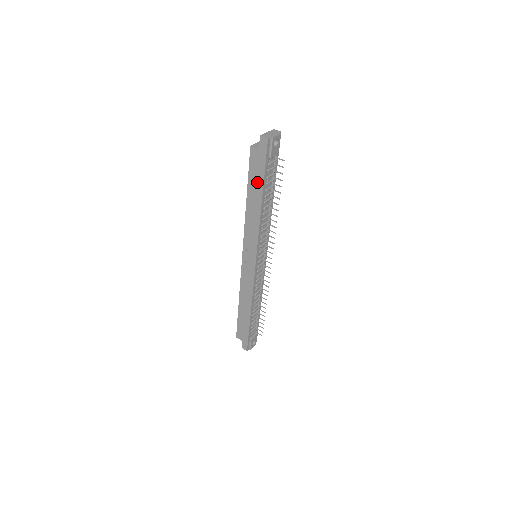
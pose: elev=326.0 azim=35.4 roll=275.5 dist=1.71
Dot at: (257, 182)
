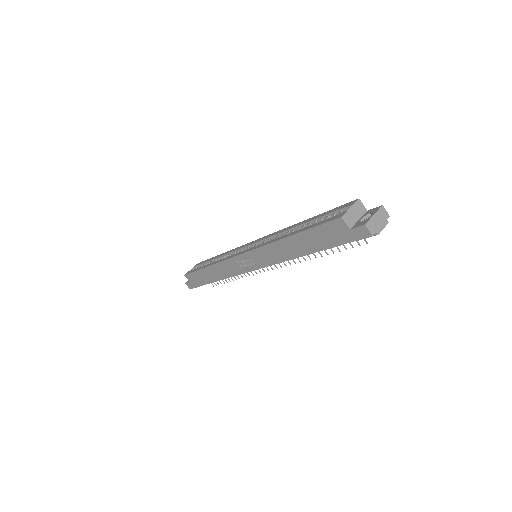
Dot at: (317, 242)
